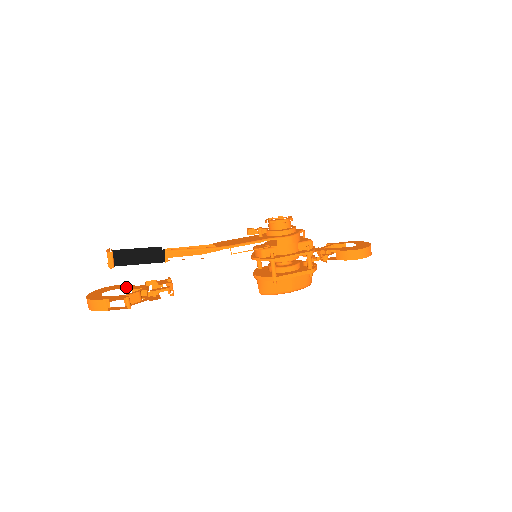
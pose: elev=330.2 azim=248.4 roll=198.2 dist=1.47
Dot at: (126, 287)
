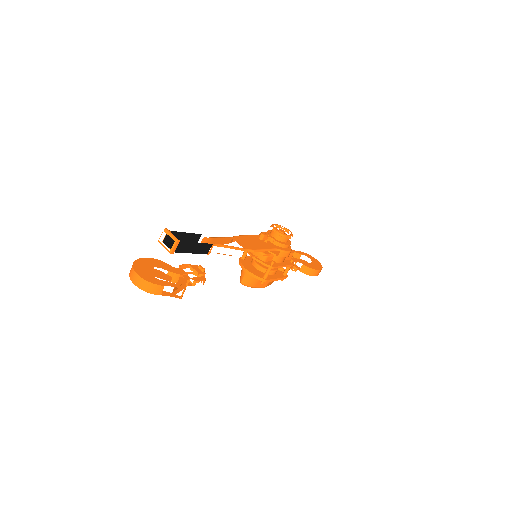
Dot at: (165, 267)
